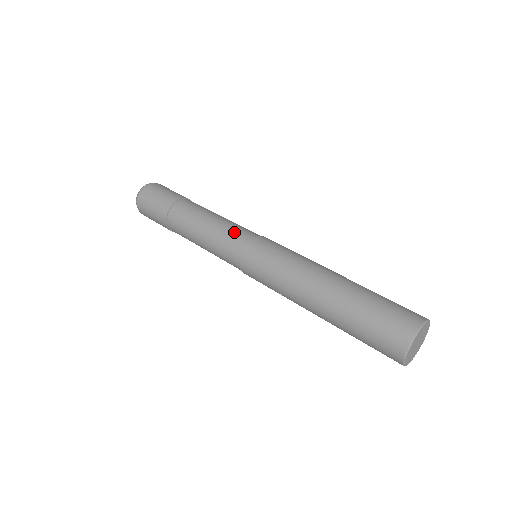
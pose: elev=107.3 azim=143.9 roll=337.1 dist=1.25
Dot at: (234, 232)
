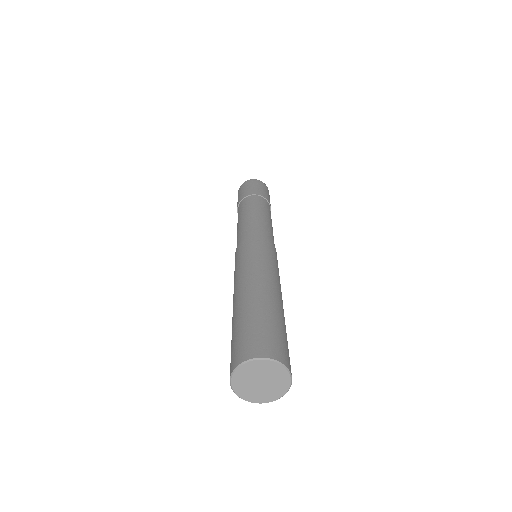
Dot at: (258, 227)
